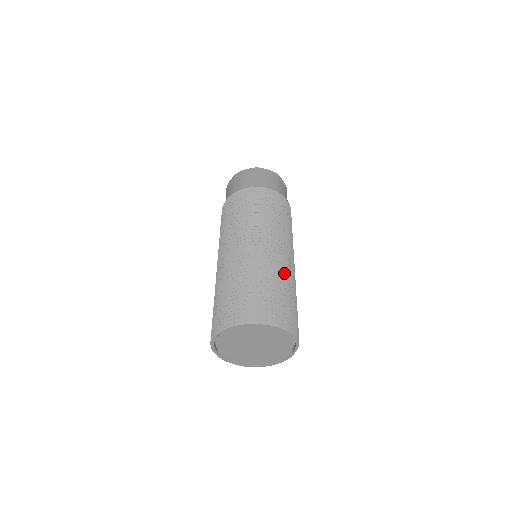
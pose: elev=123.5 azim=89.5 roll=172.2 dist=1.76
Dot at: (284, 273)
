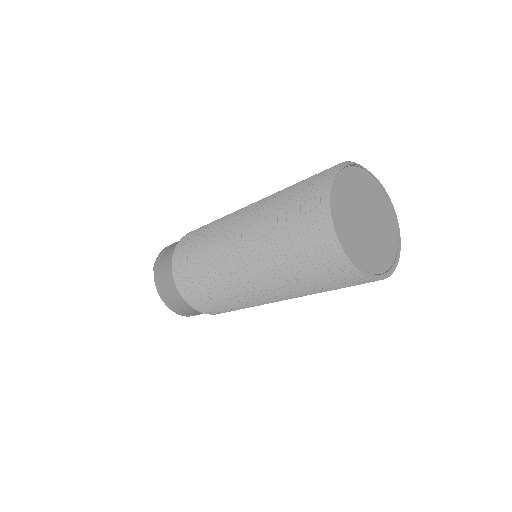
Dot at: occluded
